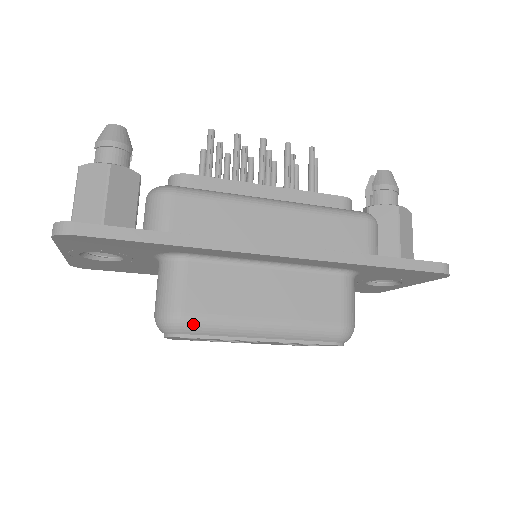
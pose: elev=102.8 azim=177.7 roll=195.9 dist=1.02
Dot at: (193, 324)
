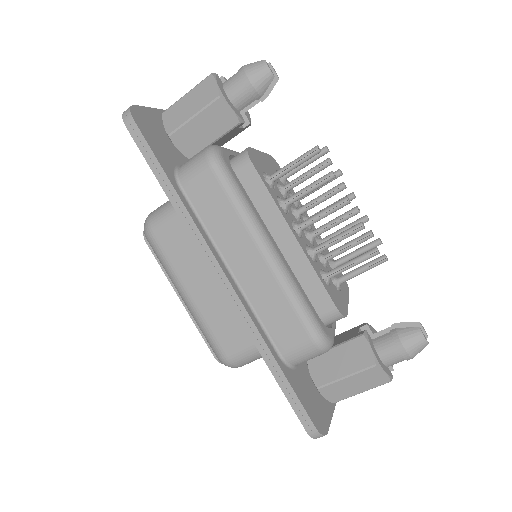
Dot at: (153, 244)
